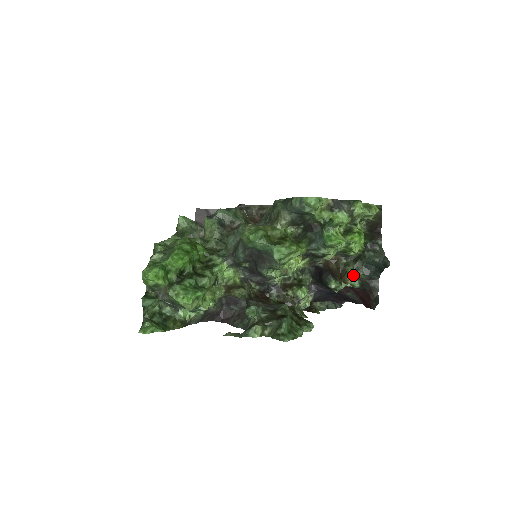
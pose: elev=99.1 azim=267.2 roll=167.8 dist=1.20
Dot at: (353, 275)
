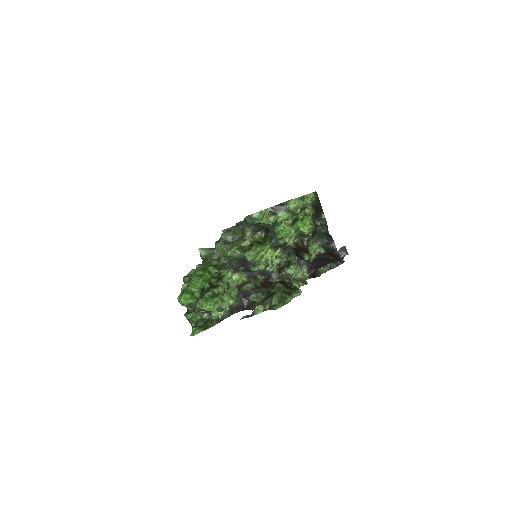
Dot at: (314, 247)
